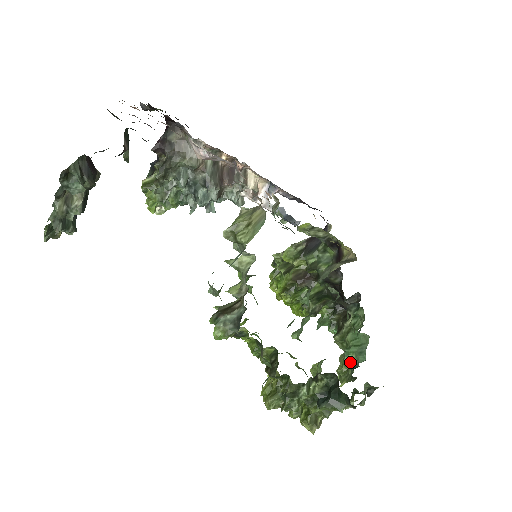
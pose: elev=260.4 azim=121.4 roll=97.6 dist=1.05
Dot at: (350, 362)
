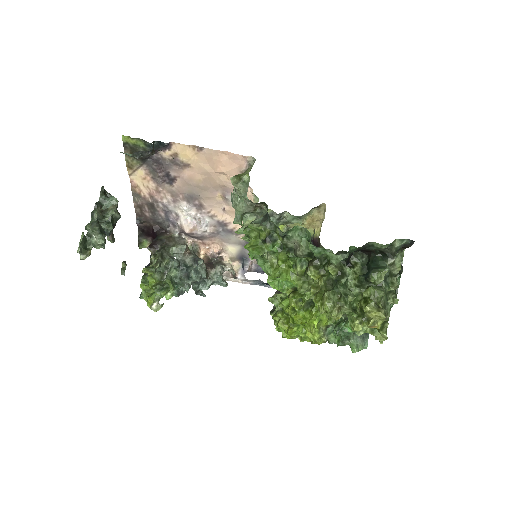
Dot at: occluded
